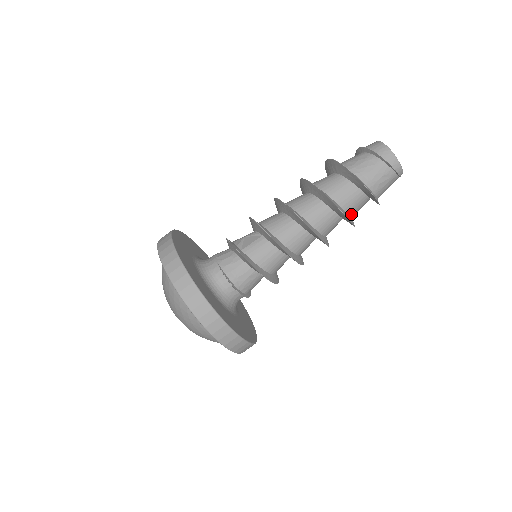
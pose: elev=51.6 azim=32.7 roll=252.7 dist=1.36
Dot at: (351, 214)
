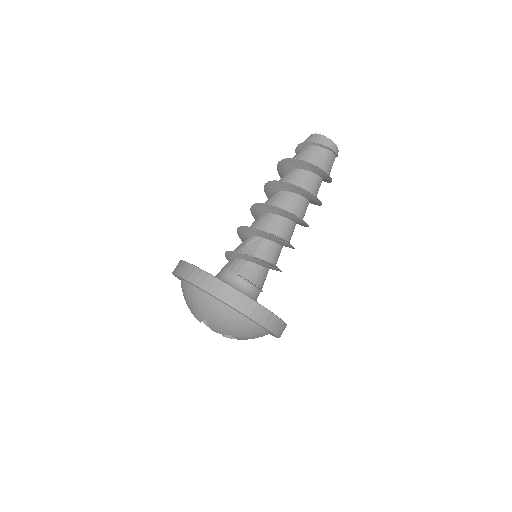
Dot at: occluded
